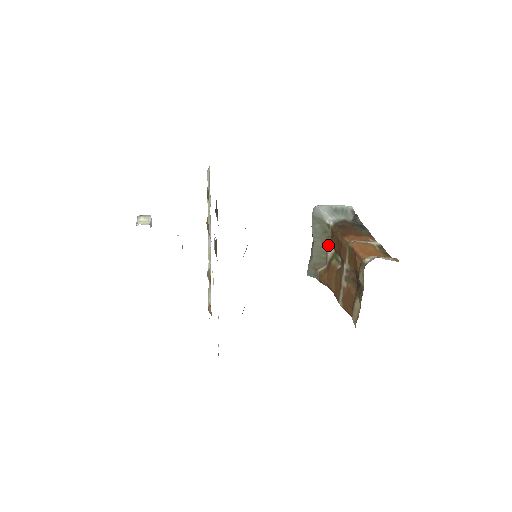
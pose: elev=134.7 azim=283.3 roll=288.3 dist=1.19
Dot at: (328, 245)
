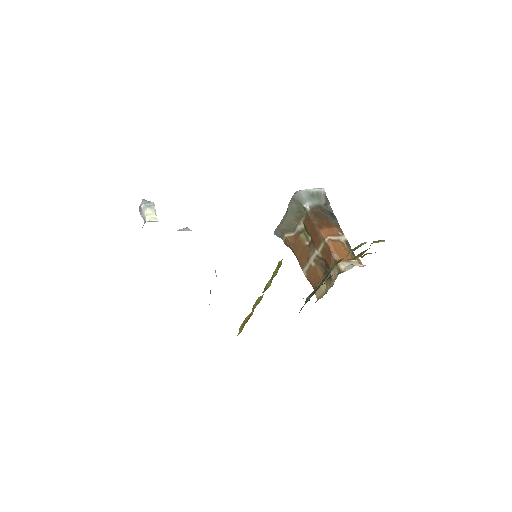
Dot at: (300, 221)
